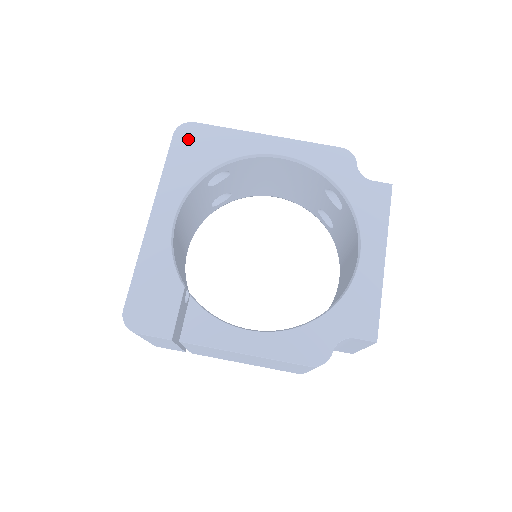
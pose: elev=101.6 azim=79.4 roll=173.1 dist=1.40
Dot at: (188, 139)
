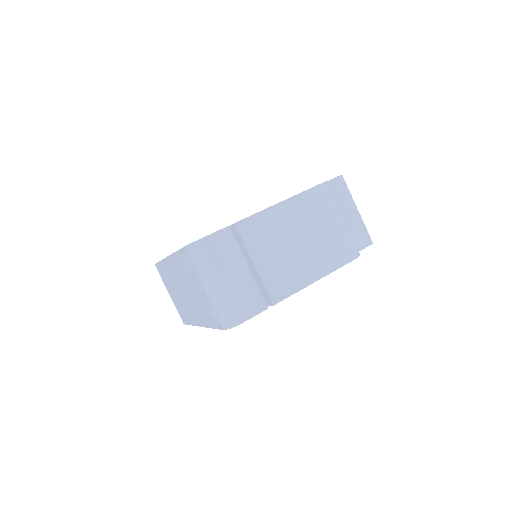
Dot at: occluded
